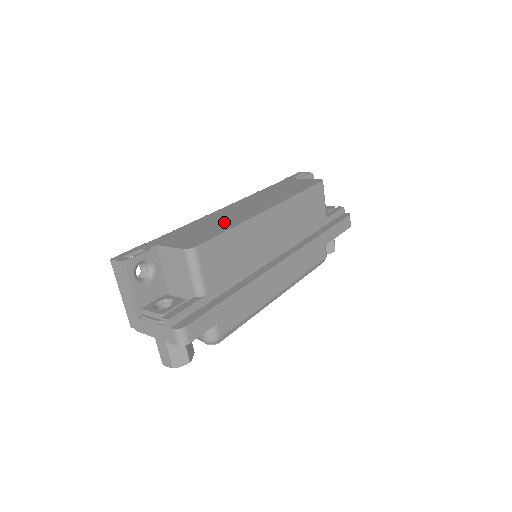
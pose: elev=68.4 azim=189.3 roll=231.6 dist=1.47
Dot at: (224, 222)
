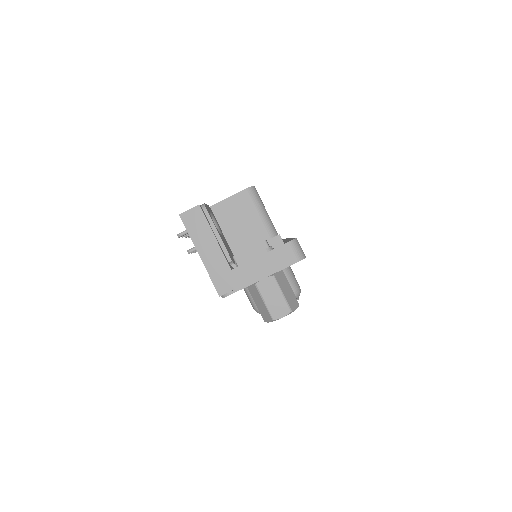
Dot at: occluded
